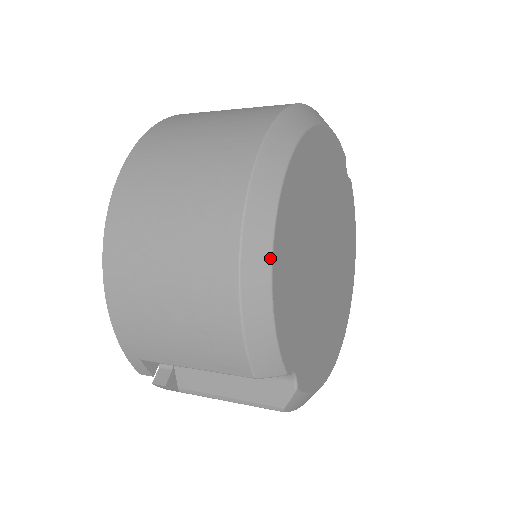
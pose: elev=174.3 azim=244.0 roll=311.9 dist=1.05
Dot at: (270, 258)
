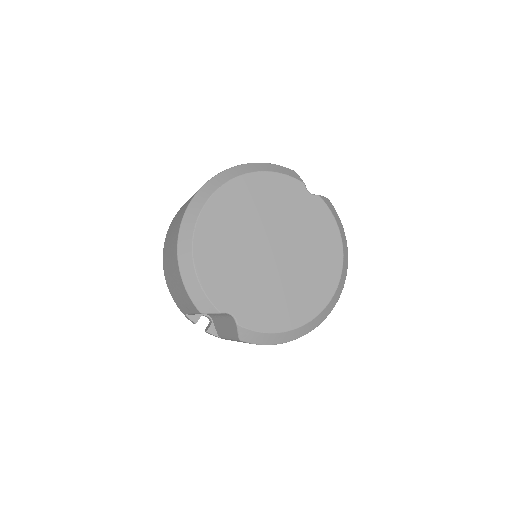
Dot at: (191, 250)
